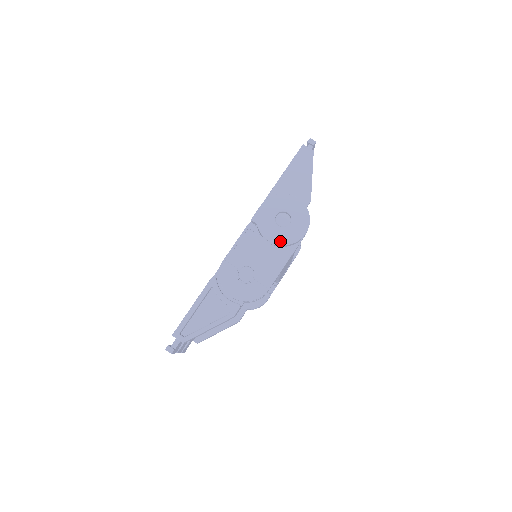
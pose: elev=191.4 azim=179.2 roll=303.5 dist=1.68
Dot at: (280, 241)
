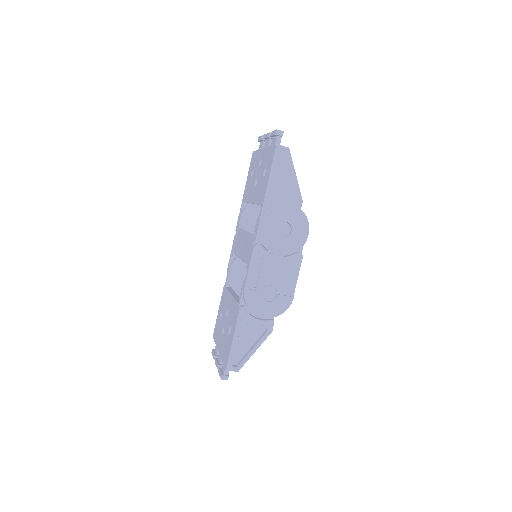
Dot at: (289, 251)
